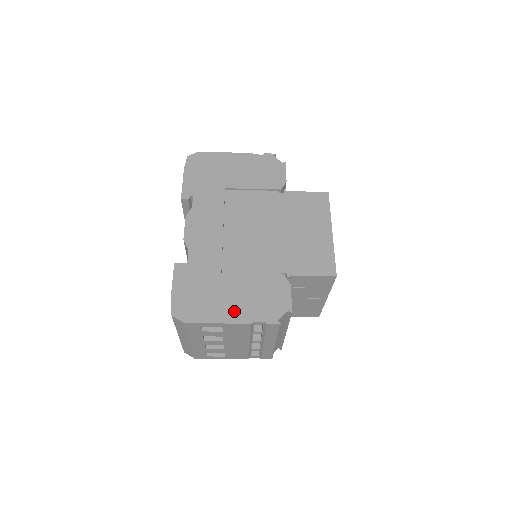
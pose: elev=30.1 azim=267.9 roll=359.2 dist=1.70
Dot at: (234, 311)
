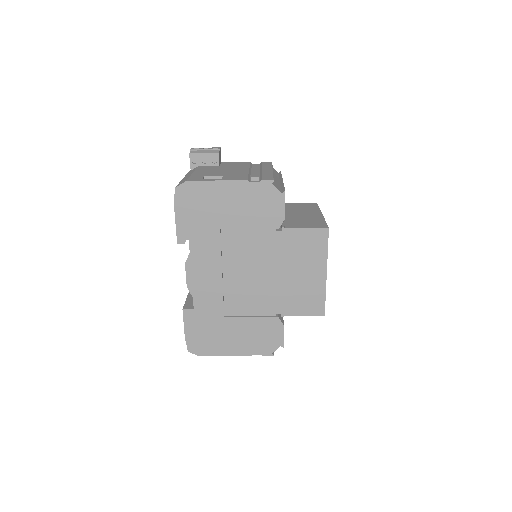
Dot at: (237, 347)
